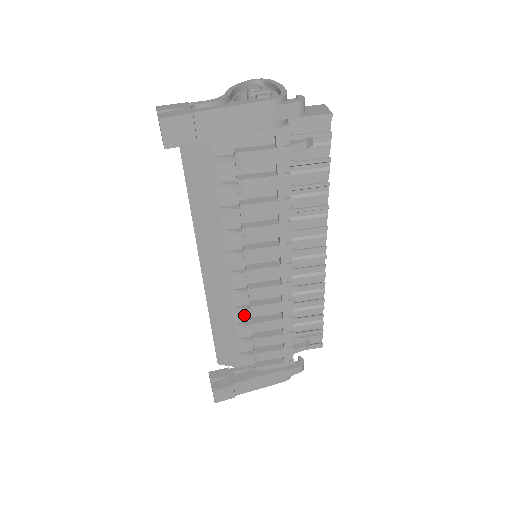
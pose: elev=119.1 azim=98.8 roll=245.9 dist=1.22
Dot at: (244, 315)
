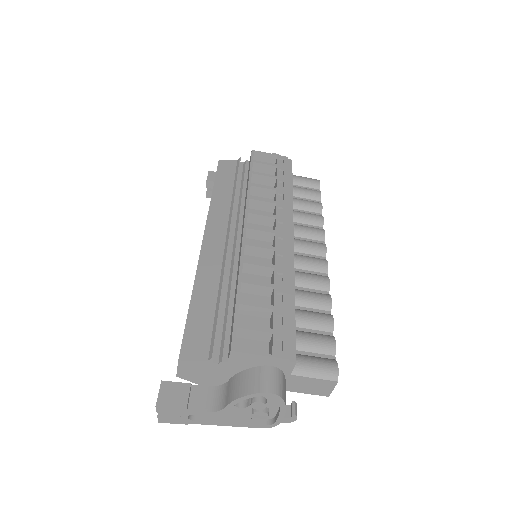
Dot at: occluded
